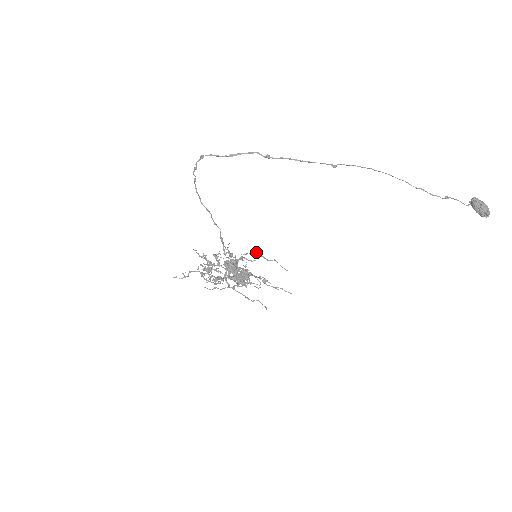
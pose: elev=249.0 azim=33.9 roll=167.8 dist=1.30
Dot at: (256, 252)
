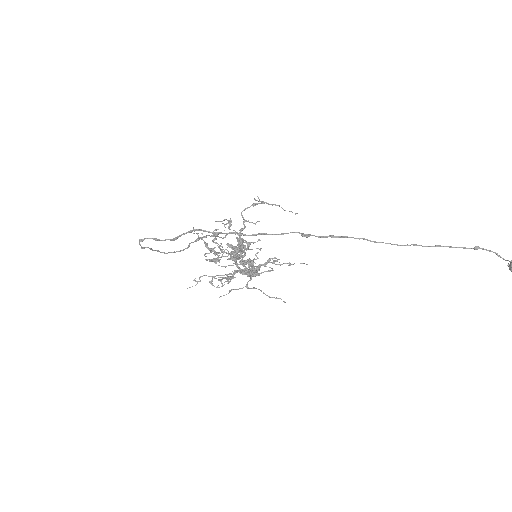
Dot at: (256, 204)
